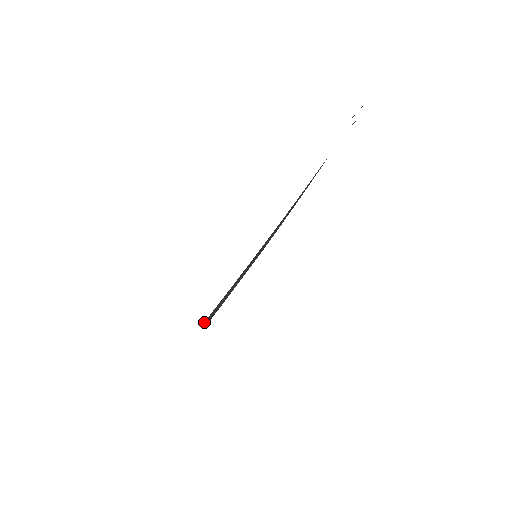
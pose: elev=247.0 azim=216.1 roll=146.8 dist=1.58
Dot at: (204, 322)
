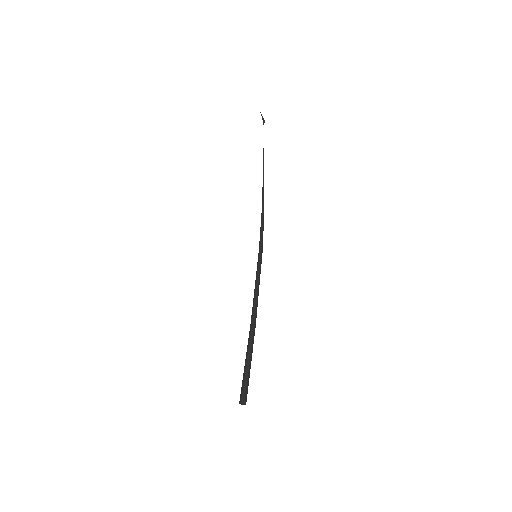
Dot at: (242, 394)
